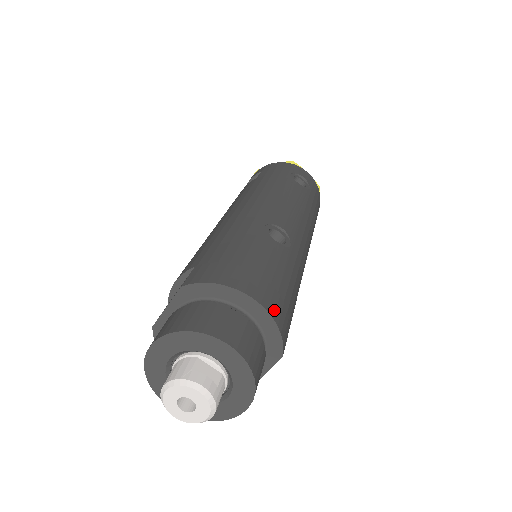
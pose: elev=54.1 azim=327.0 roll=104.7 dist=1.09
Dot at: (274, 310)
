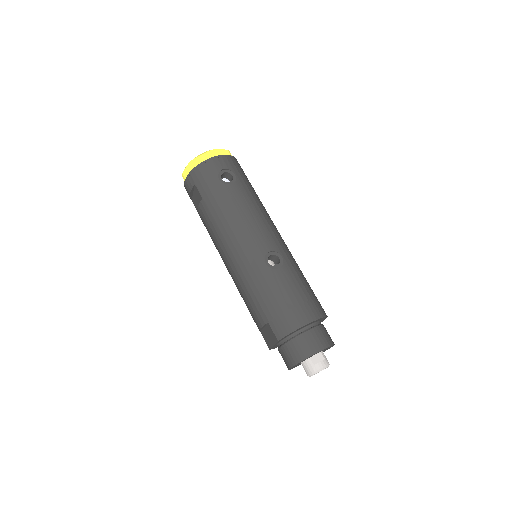
Dot at: (317, 314)
